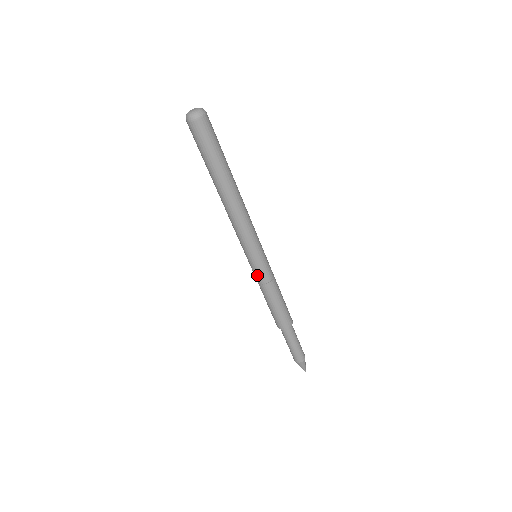
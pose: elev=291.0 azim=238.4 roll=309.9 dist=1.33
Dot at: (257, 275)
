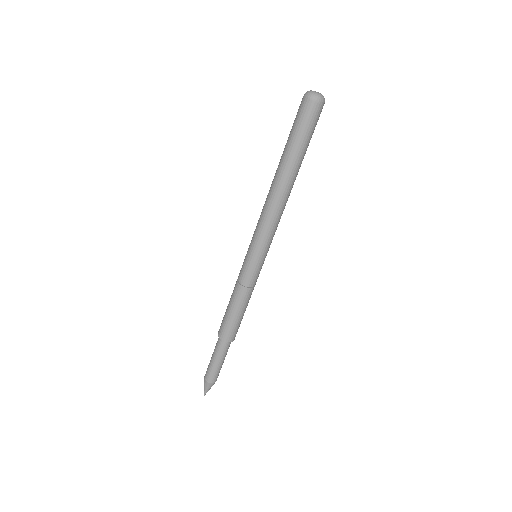
Dot at: (241, 270)
